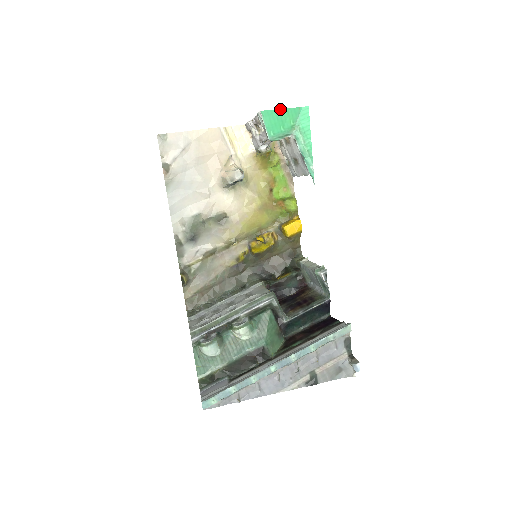
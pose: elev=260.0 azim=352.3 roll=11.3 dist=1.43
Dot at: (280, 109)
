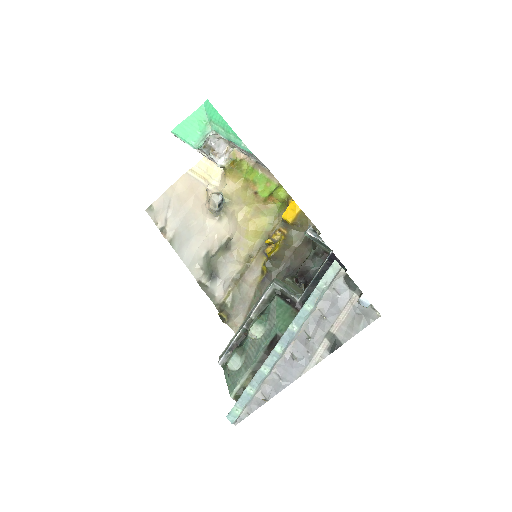
Dot at: (186, 119)
